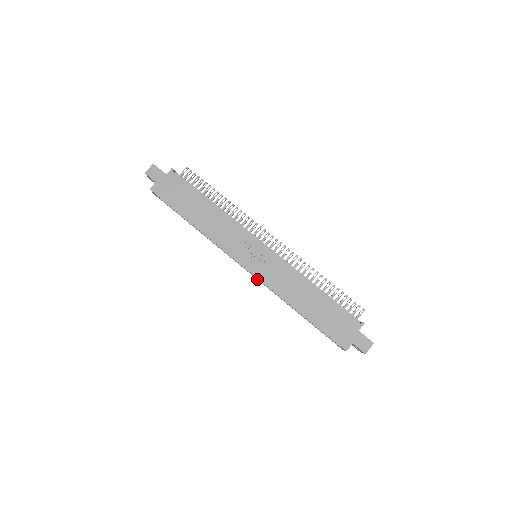
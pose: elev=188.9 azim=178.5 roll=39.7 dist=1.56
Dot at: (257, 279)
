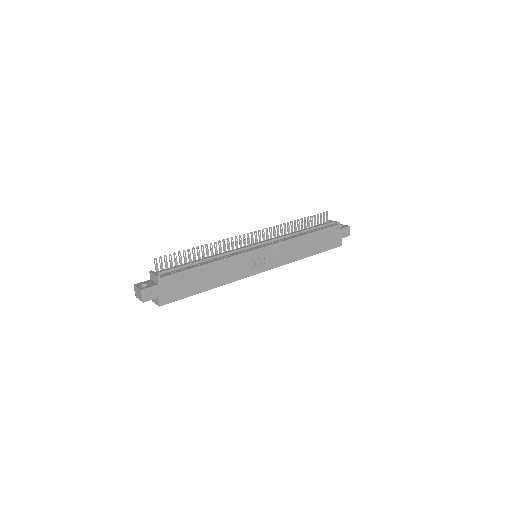
Dot at: occluded
